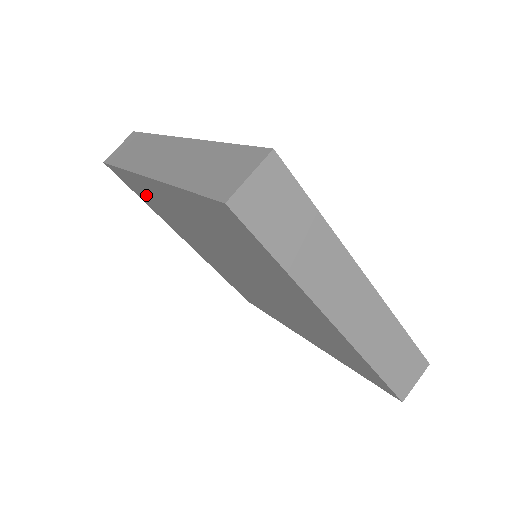
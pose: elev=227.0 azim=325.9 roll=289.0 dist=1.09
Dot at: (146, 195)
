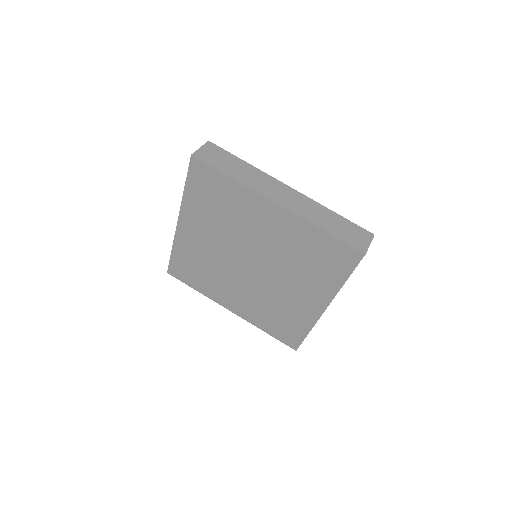
Dot at: (218, 195)
